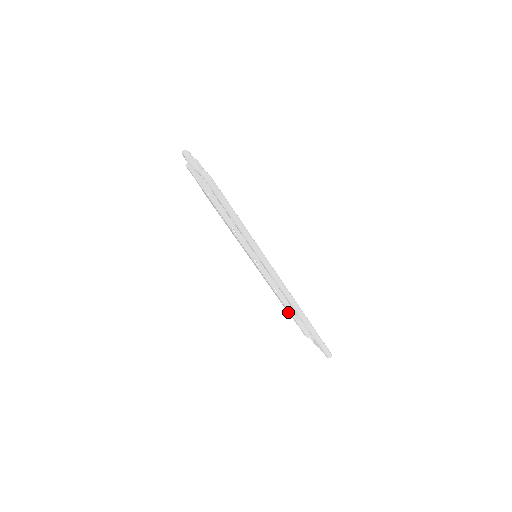
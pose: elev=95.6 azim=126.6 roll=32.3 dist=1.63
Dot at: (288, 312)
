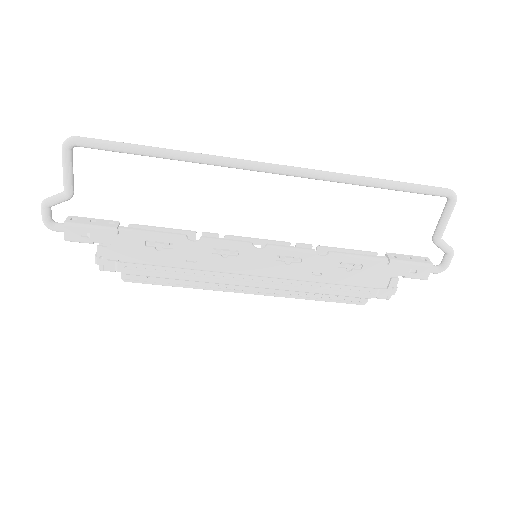
Dot at: (378, 279)
